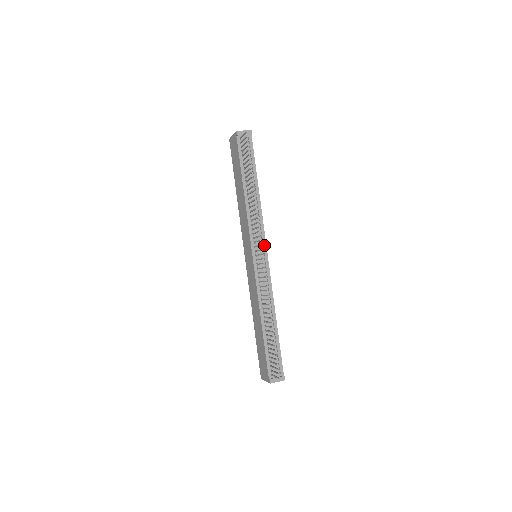
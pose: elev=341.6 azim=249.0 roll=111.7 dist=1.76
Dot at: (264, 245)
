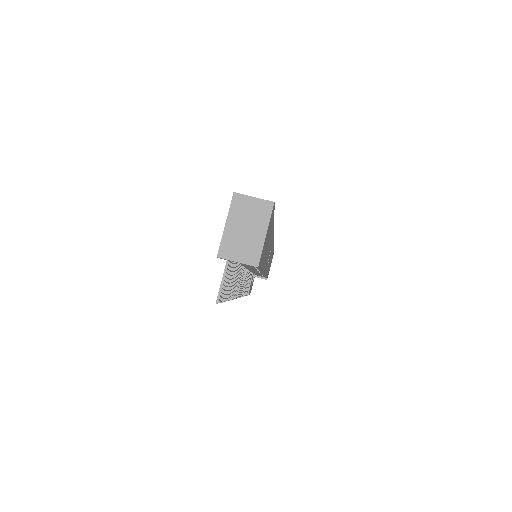
Dot at: (261, 272)
